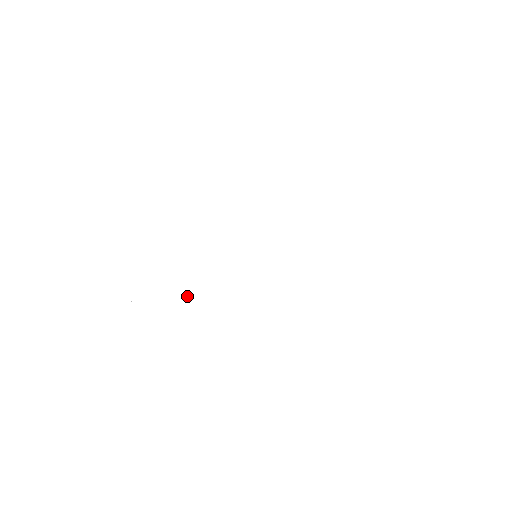
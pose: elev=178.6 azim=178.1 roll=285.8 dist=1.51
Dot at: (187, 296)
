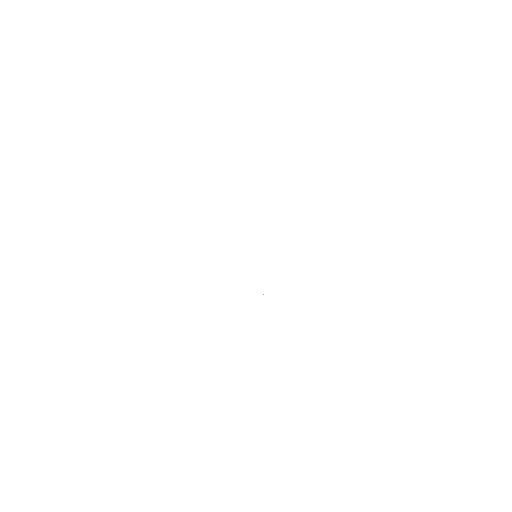
Dot at: occluded
